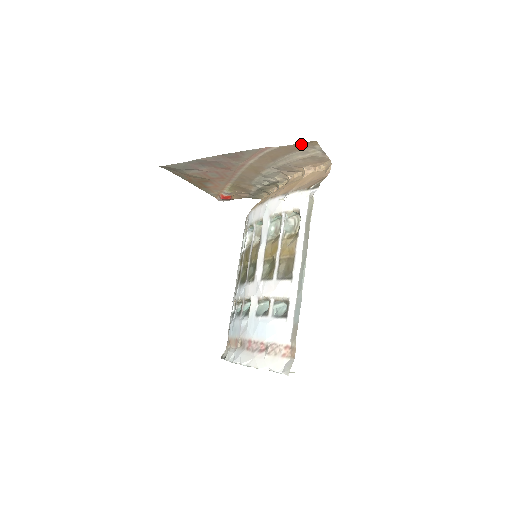
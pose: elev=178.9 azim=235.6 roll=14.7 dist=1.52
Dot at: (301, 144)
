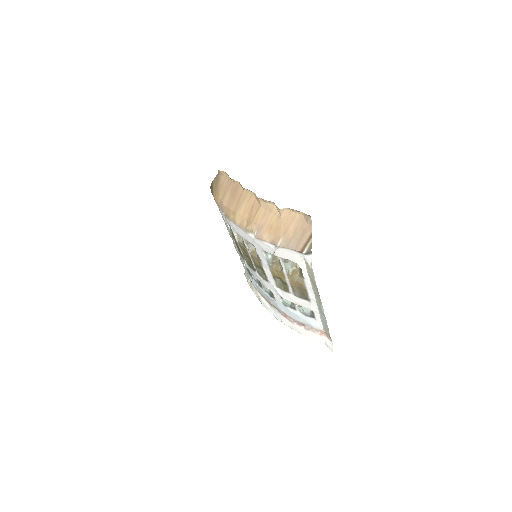
Dot at: occluded
